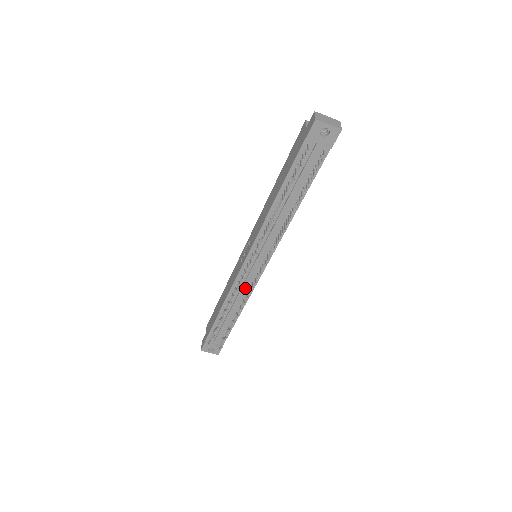
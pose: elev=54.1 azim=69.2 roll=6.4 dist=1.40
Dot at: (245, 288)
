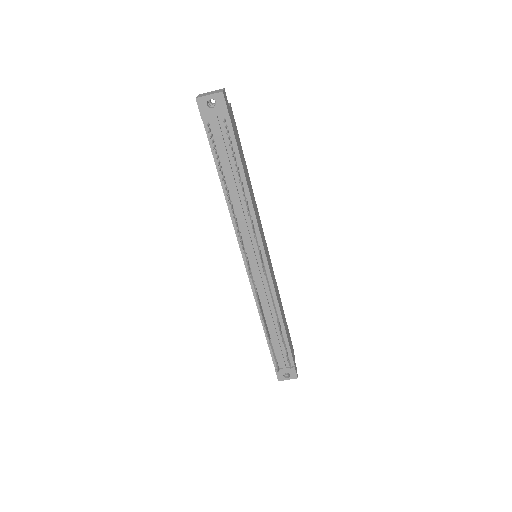
Dot at: (266, 292)
